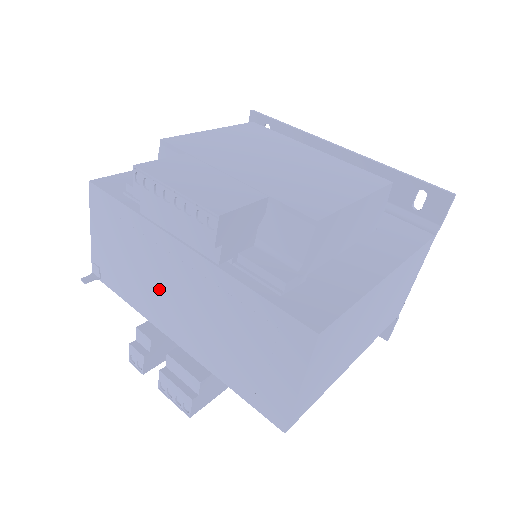
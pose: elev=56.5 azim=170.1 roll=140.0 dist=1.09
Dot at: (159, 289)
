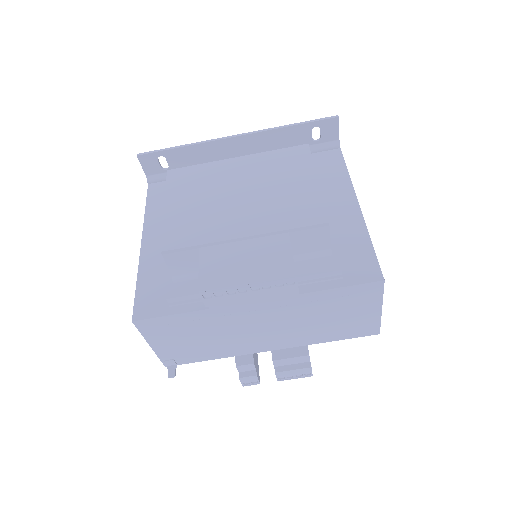
Dot at: (243, 335)
